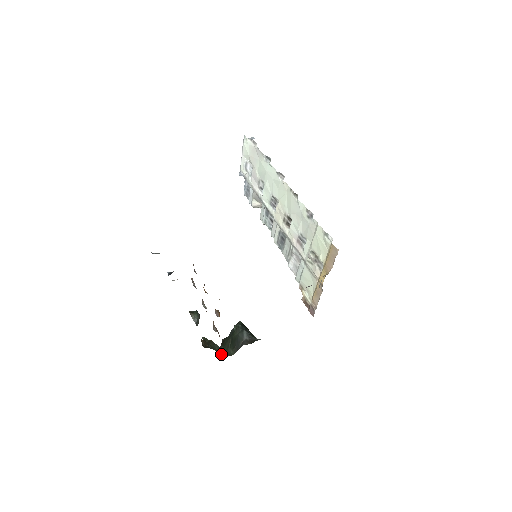
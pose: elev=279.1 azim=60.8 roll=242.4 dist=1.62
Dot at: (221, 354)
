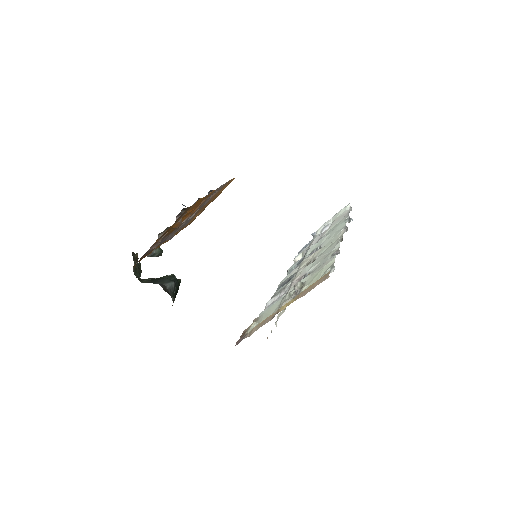
Dot at: occluded
